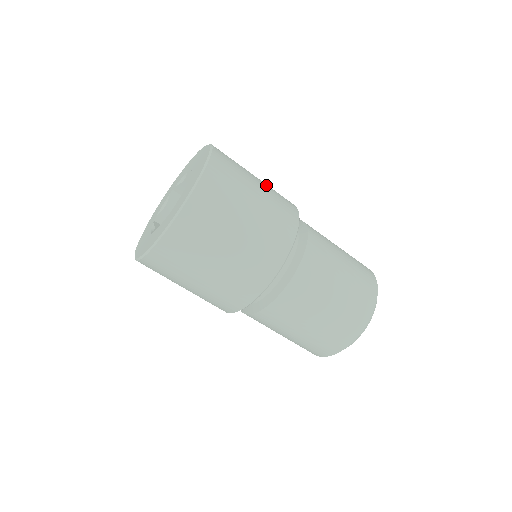
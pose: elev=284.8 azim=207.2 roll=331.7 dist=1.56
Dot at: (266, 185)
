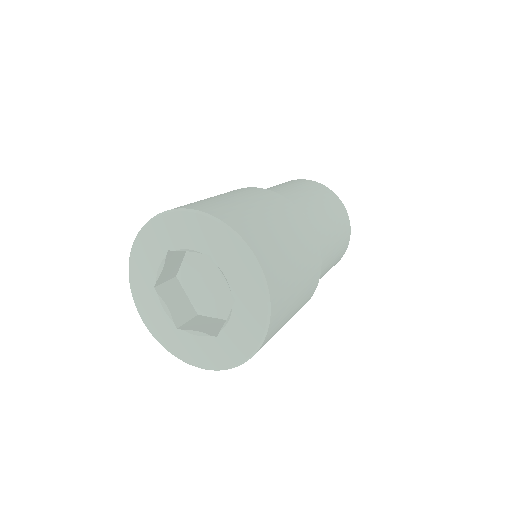
Dot at: (294, 238)
